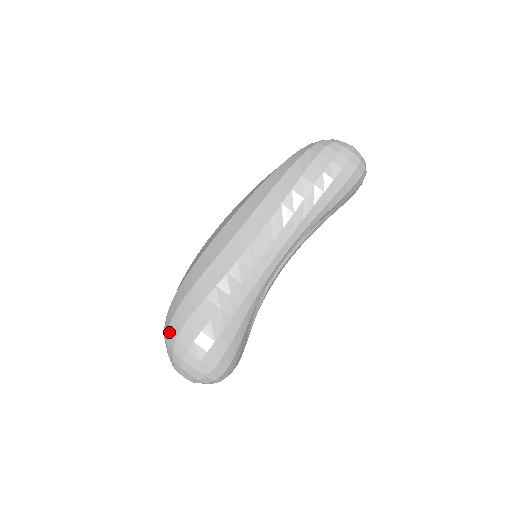
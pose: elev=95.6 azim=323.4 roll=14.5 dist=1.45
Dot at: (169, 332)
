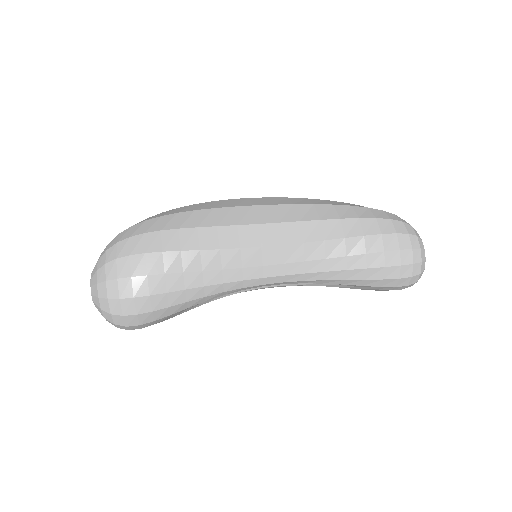
Dot at: (119, 245)
